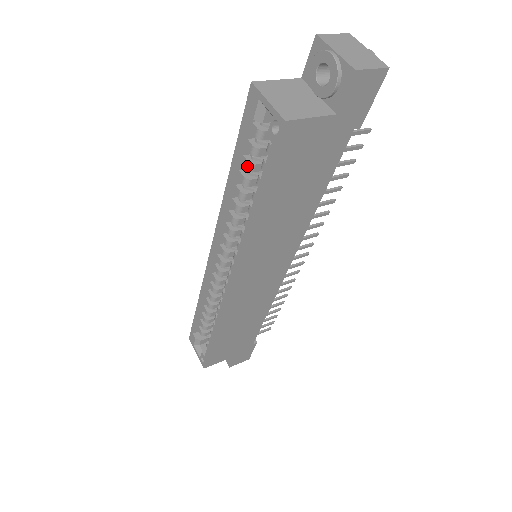
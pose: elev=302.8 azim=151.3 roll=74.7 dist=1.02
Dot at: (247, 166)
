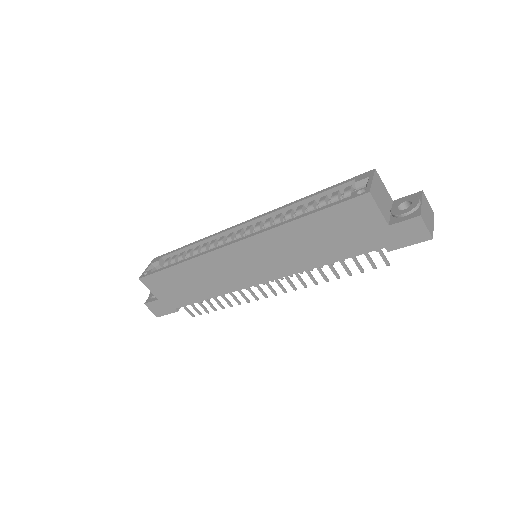
Dot at: (322, 200)
